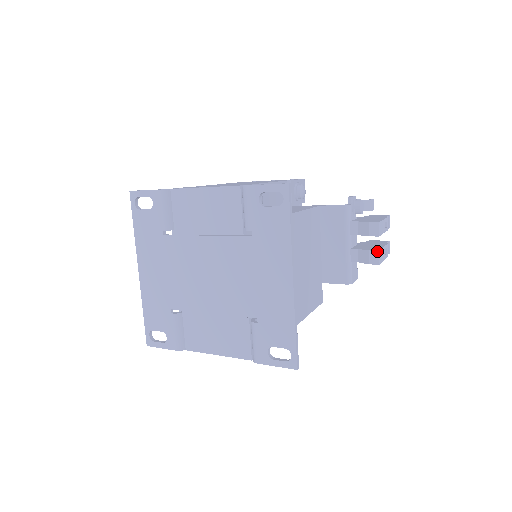
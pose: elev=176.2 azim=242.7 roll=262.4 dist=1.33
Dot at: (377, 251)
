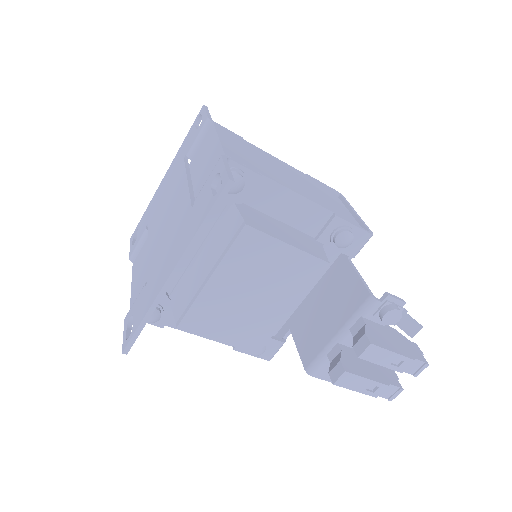
Dot at: (344, 369)
